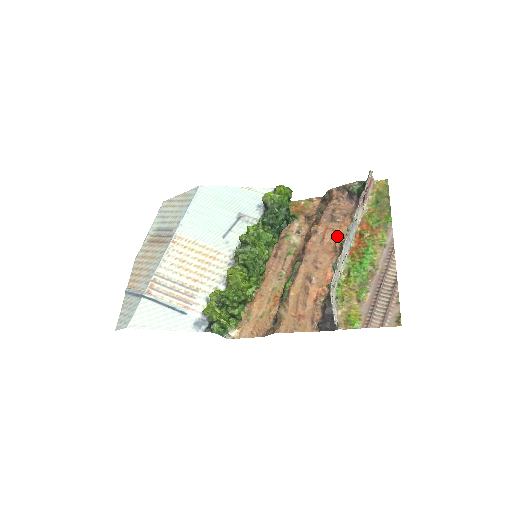
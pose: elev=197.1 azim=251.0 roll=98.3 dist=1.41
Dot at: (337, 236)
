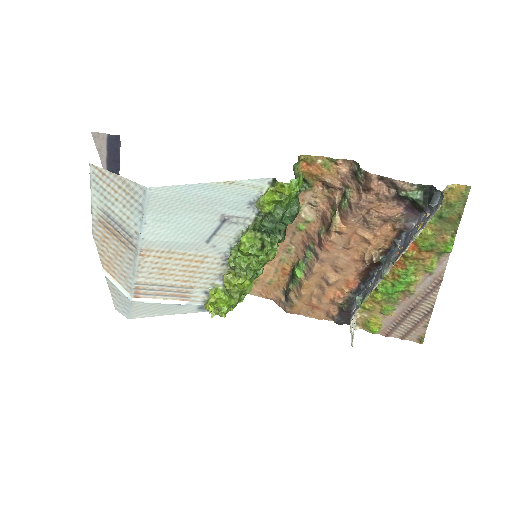
Dot at: (368, 247)
